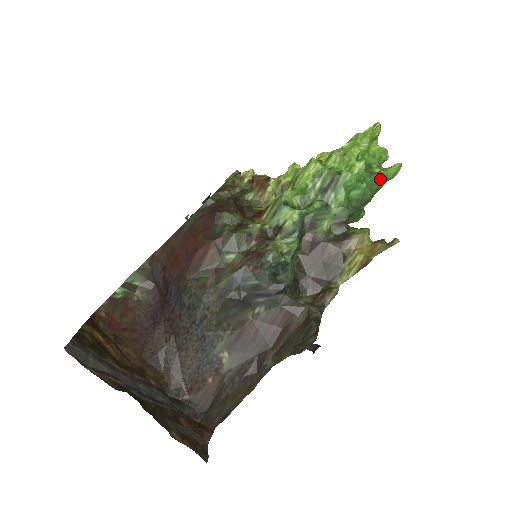
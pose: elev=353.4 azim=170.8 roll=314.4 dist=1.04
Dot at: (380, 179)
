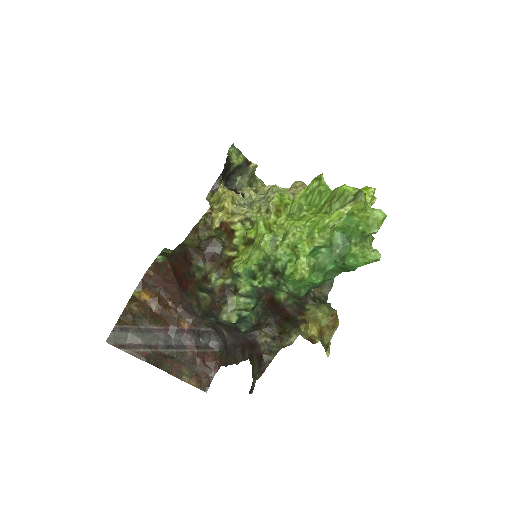
Dot at: (347, 268)
